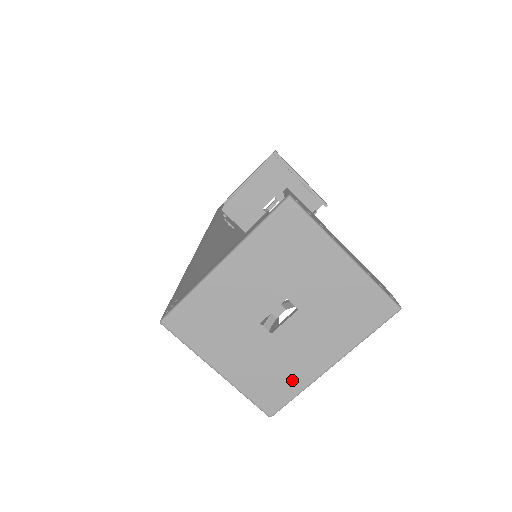
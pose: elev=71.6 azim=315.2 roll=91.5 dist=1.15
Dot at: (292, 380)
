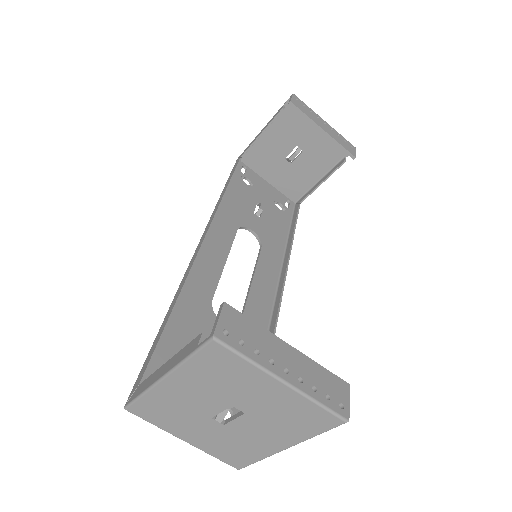
Dot at: (251, 453)
